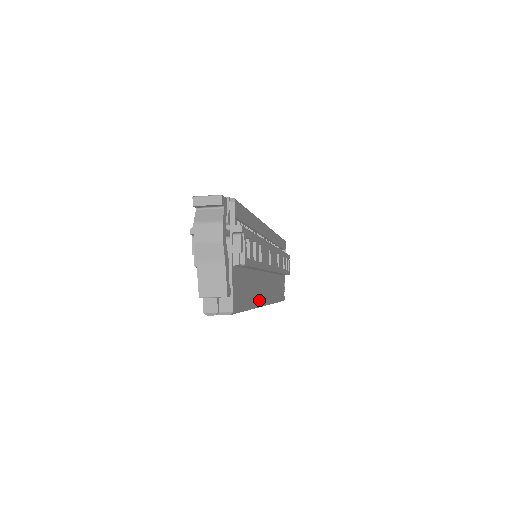
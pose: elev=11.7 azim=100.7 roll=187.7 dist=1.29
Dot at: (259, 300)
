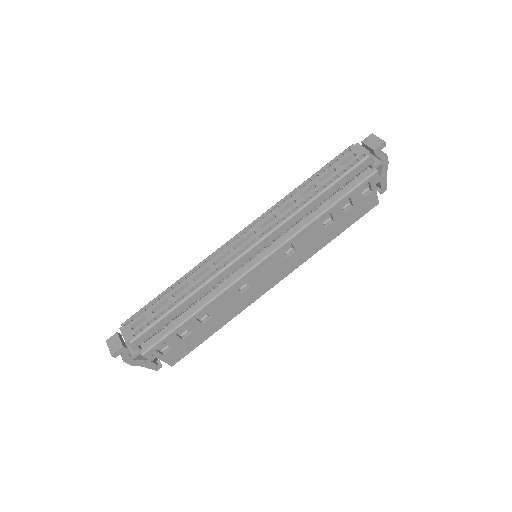
Dot at: (244, 306)
